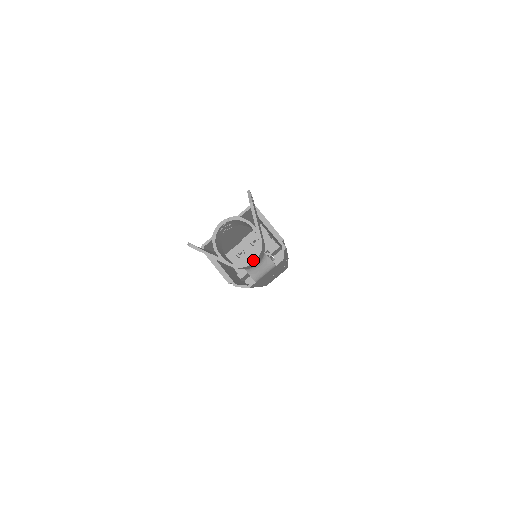
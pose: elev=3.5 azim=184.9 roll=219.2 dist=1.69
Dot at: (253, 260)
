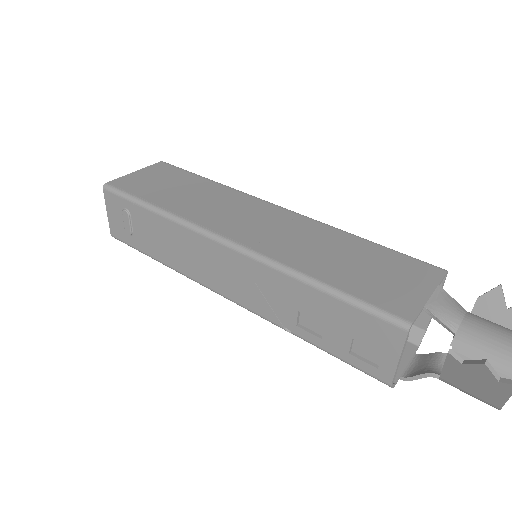
Dot at: occluded
